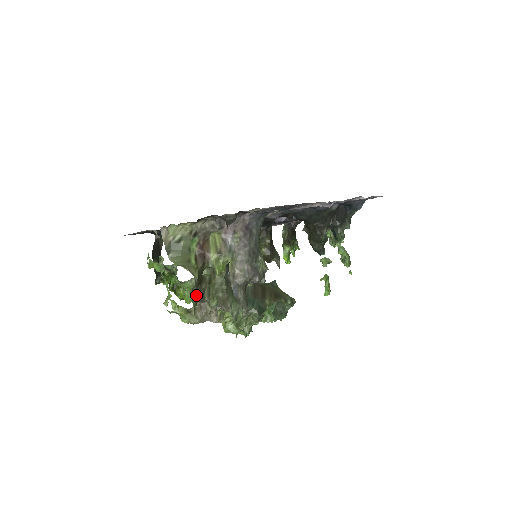
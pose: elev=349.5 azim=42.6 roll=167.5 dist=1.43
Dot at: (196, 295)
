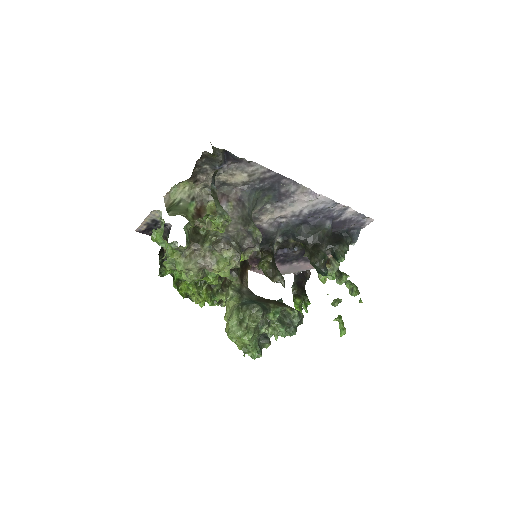
Dot at: (190, 238)
